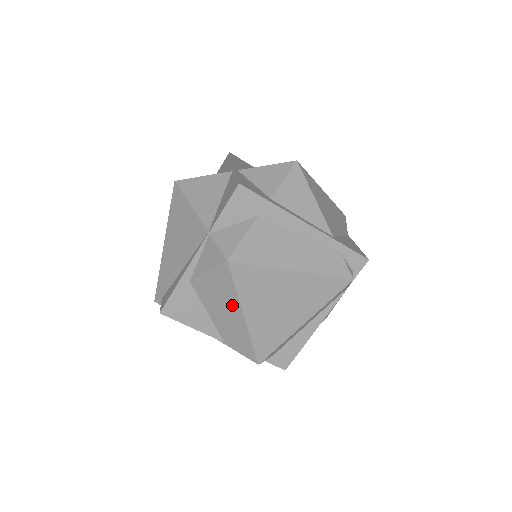
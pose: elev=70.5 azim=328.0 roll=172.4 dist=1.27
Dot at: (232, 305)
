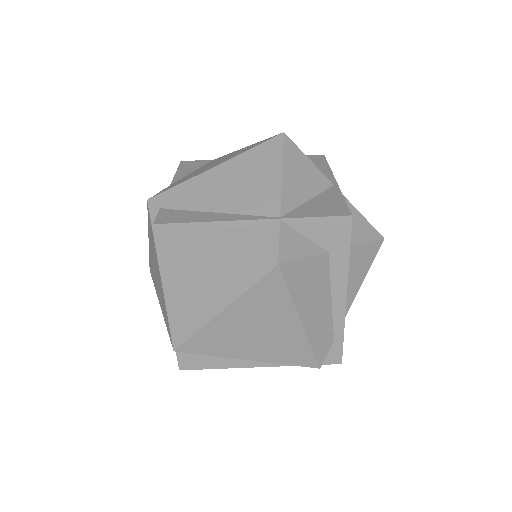
Dot at: (225, 292)
